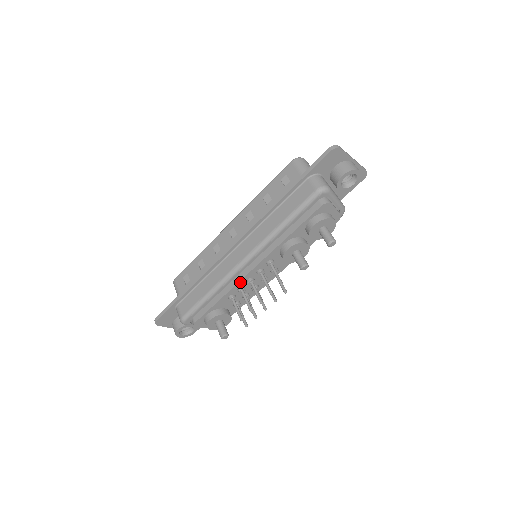
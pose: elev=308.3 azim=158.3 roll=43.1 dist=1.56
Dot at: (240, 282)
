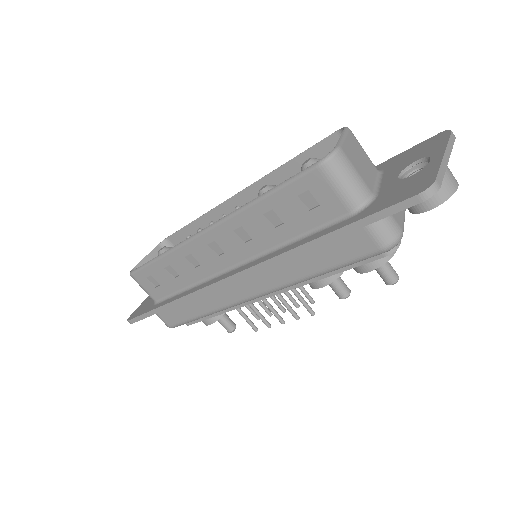
Dot at: (246, 304)
